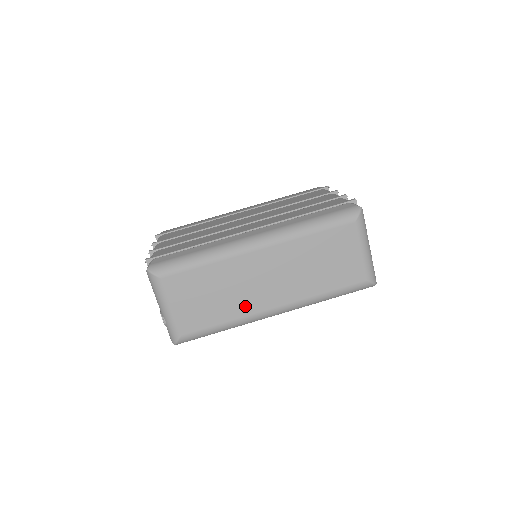
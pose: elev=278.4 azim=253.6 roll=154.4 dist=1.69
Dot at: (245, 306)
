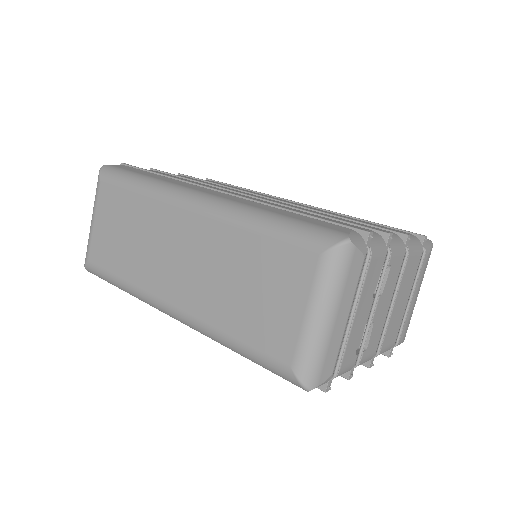
Dot at: (146, 275)
